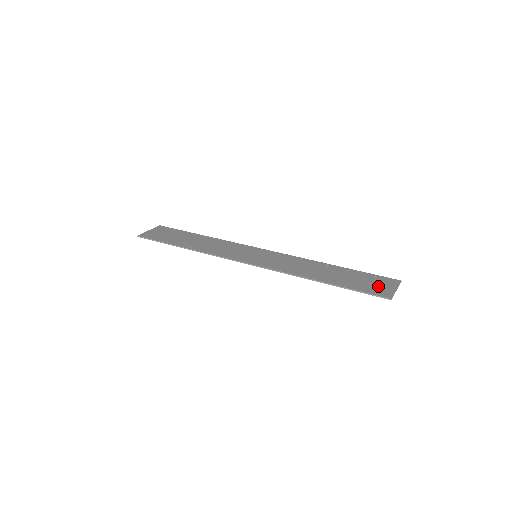
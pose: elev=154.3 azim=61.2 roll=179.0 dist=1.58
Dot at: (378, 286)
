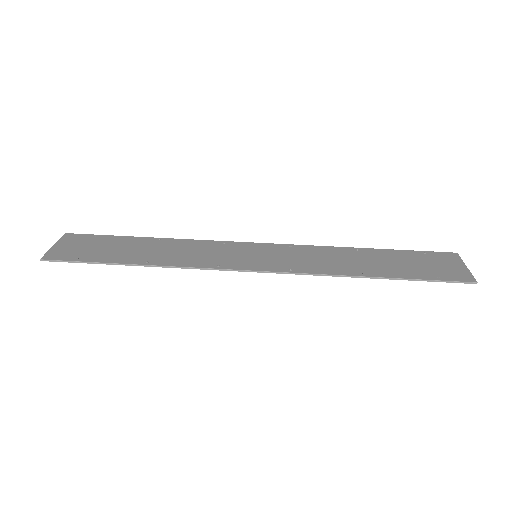
Dot at: (444, 267)
